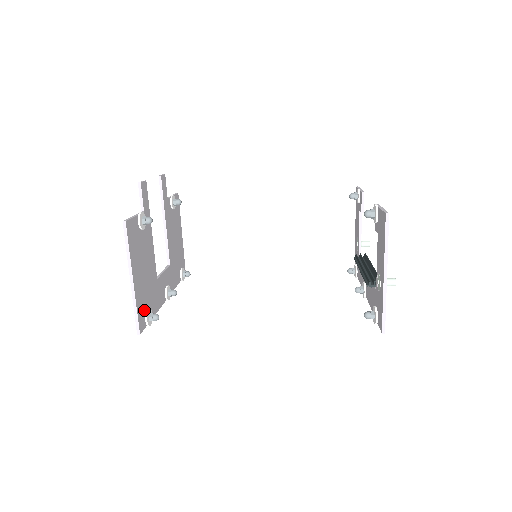
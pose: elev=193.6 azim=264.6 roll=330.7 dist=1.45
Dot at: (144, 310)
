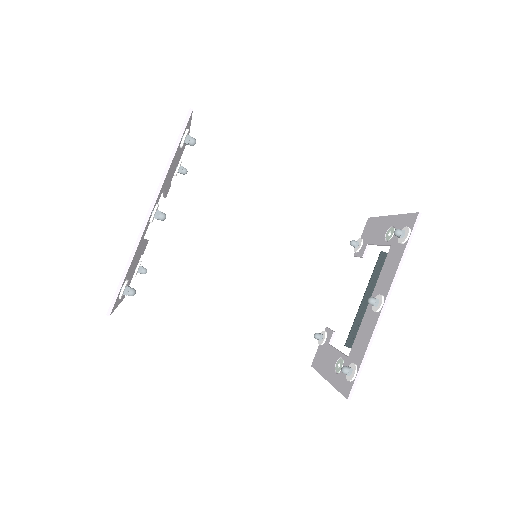
Dot at: occluded
